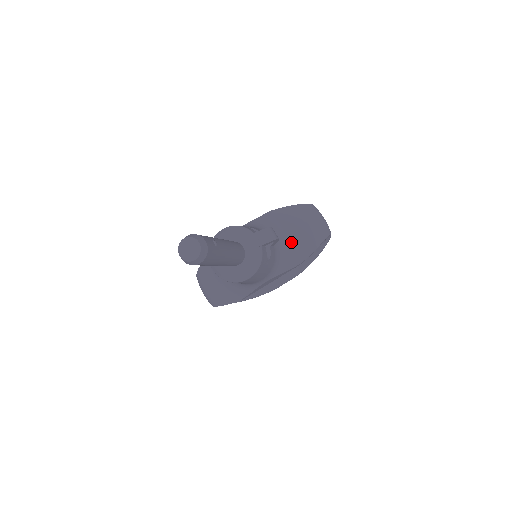
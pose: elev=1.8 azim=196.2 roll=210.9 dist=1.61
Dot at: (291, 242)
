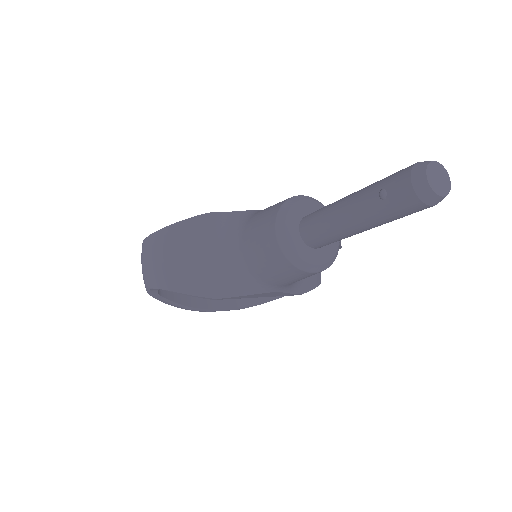
Dot at: occluded
